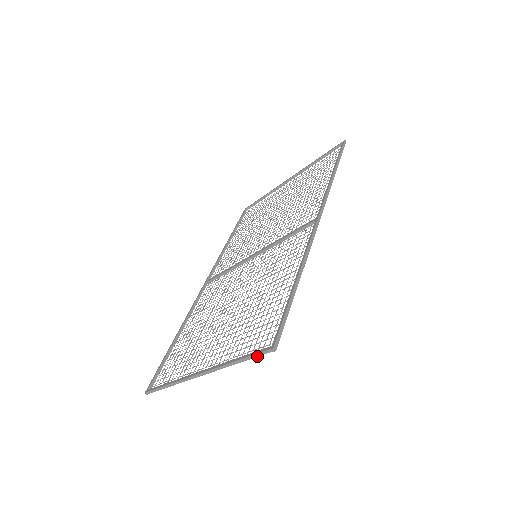
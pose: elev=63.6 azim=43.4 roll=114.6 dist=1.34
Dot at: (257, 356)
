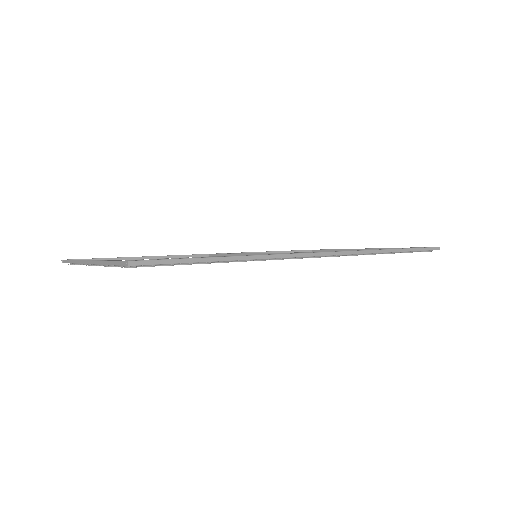
Dot at: (118, 264)
